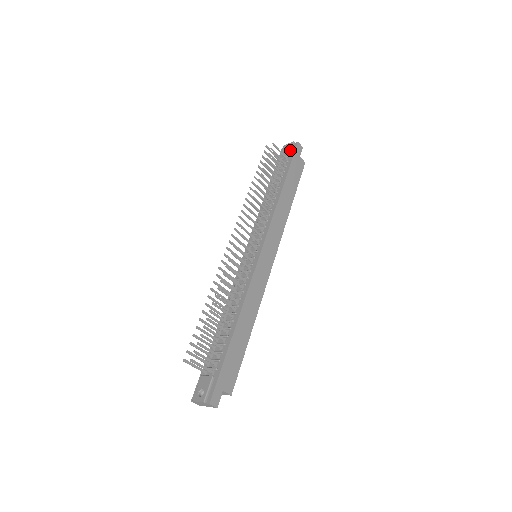
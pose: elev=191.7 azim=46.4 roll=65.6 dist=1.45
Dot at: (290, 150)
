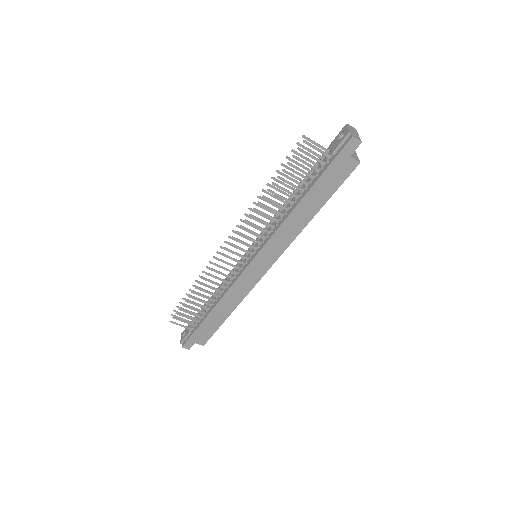
Dot at: (337, 146)
